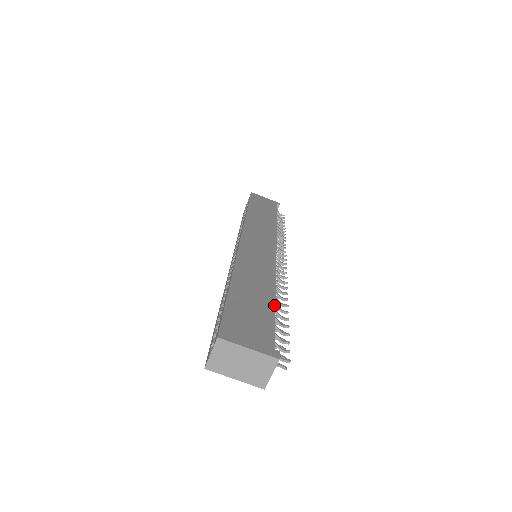
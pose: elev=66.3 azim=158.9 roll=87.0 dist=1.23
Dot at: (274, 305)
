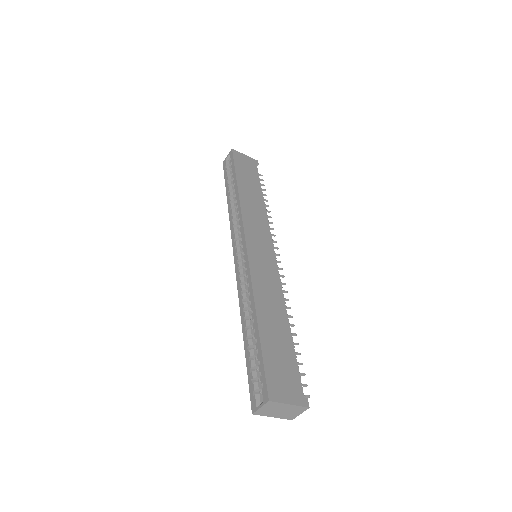
Dot at: (292, 339)
